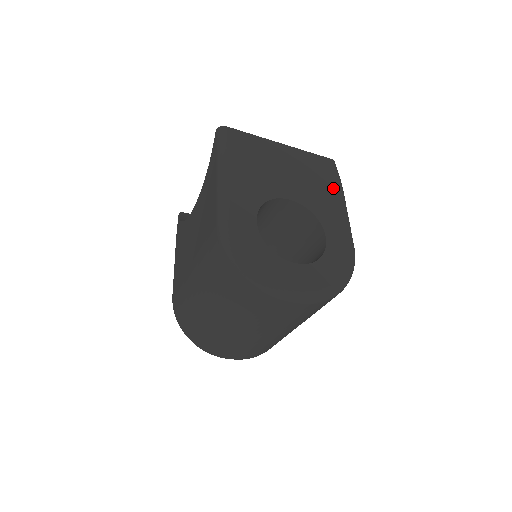
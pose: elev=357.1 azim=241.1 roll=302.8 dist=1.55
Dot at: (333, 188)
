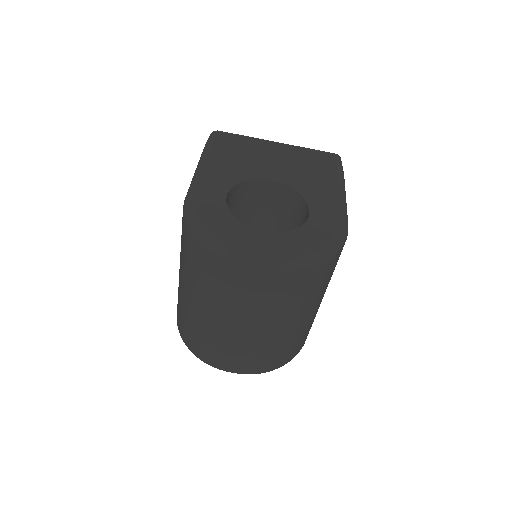
Dot at: (329, 173)
